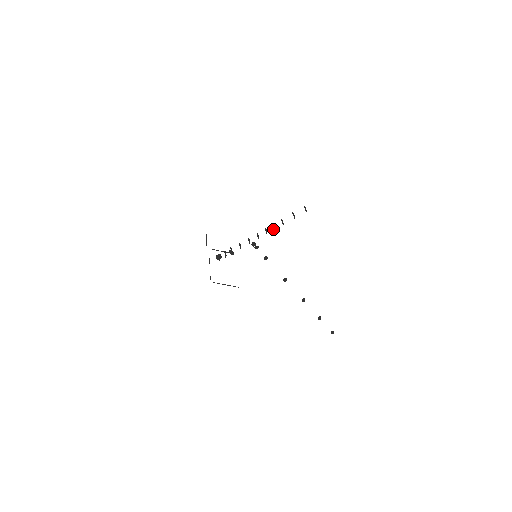
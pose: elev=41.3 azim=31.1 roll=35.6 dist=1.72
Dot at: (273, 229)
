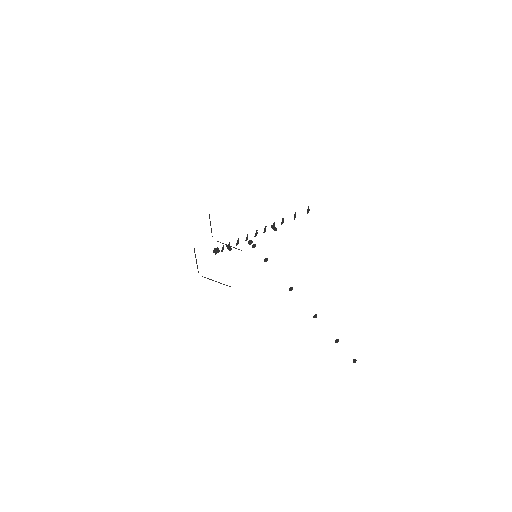
Dot at: (272, 228)
